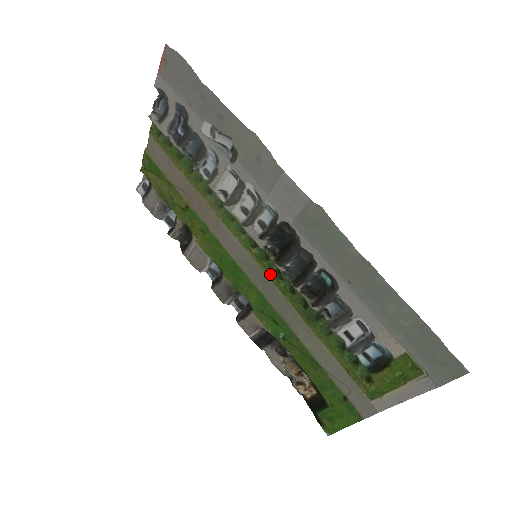
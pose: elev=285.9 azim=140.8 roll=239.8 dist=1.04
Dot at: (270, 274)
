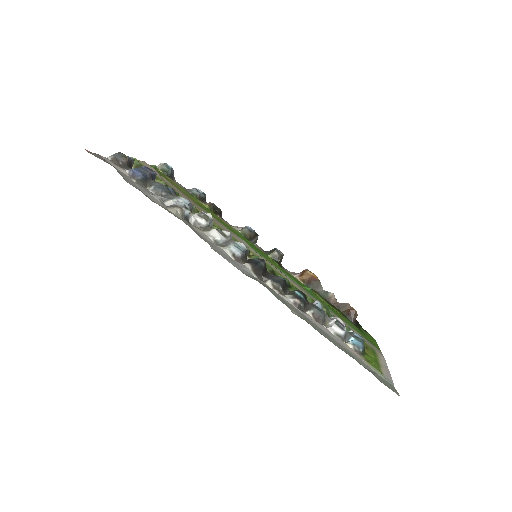
Dot at: occluded
